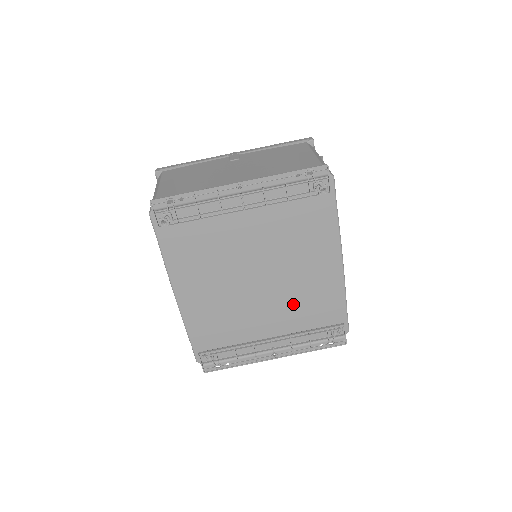
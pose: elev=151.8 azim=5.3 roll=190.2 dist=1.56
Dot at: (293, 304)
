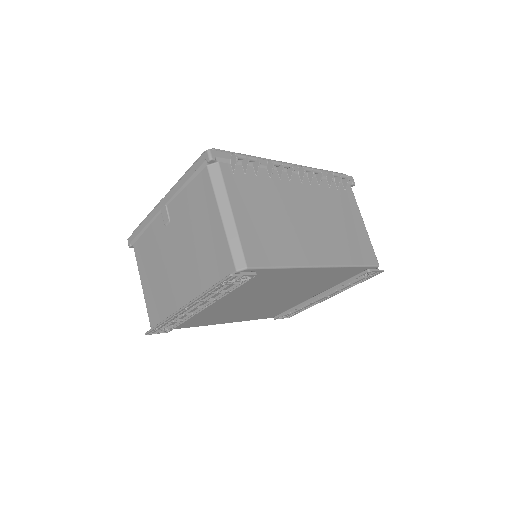
Dot at: (310, 287)
